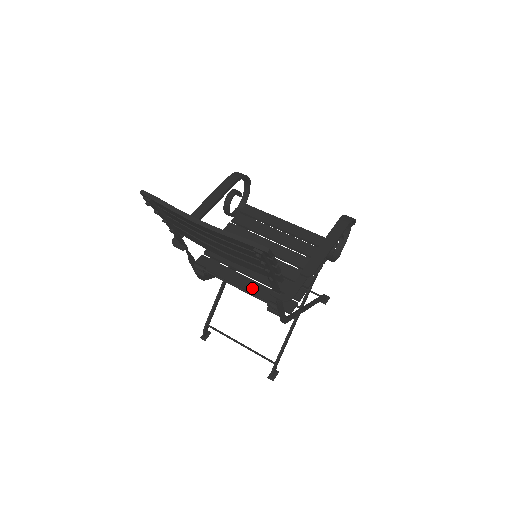
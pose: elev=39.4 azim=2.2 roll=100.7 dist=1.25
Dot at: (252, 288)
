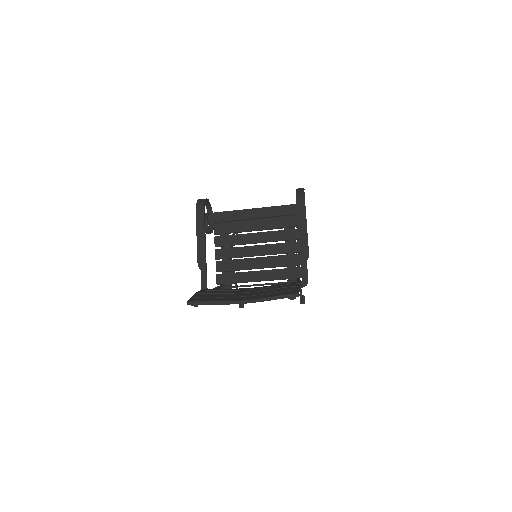
Dot at: (267, 277)
